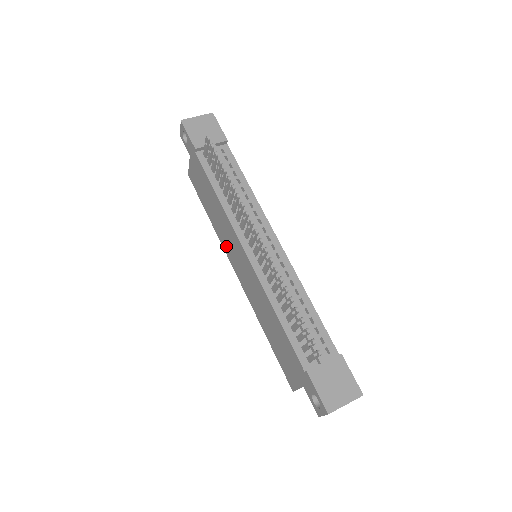
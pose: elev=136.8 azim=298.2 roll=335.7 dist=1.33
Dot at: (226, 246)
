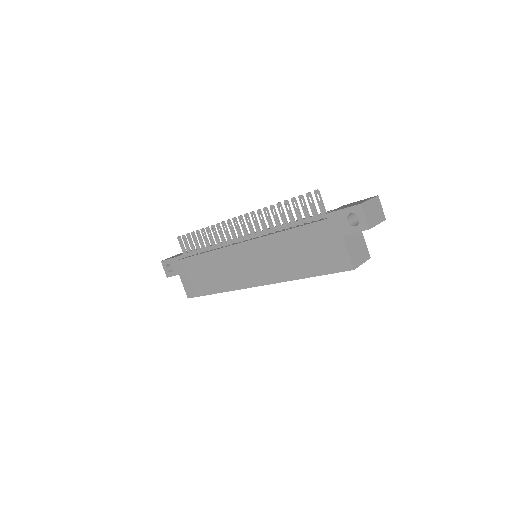
Dot at: (236, 280)
